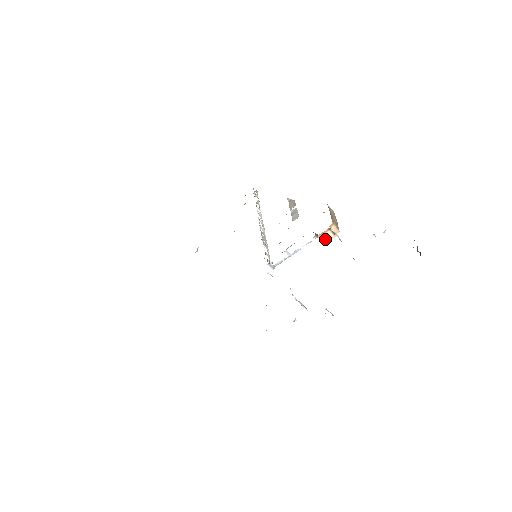
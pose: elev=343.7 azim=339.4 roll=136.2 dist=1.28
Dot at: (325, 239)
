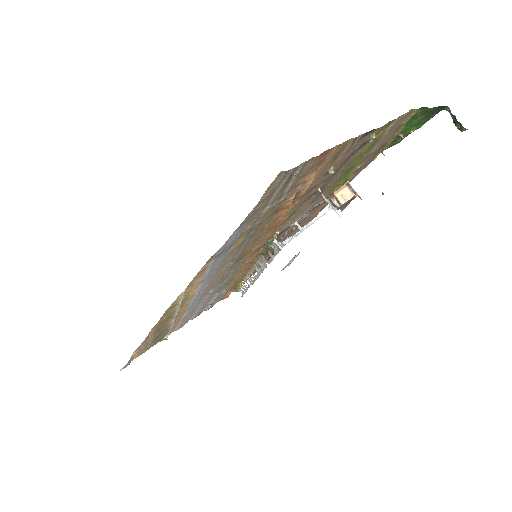
Dot at: (343, 198)
